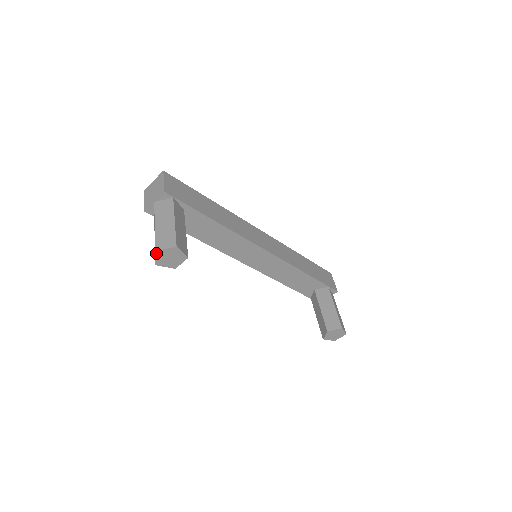
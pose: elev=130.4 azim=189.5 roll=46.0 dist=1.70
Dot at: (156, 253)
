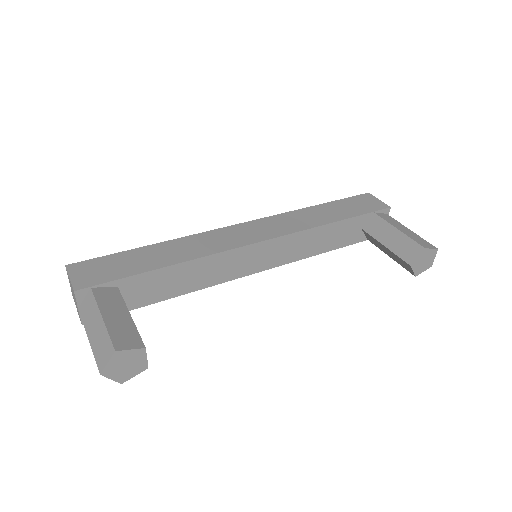
Dot at: (104, 375)
